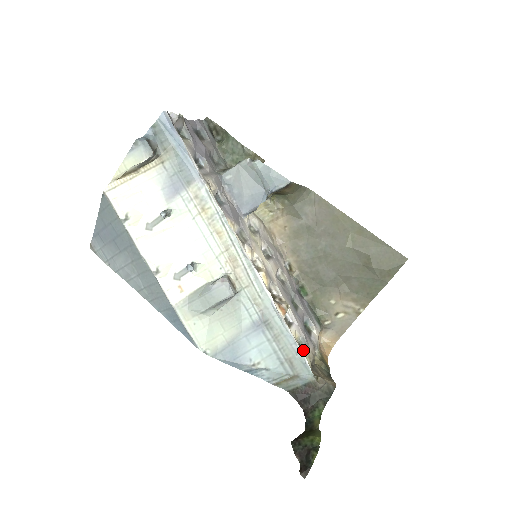
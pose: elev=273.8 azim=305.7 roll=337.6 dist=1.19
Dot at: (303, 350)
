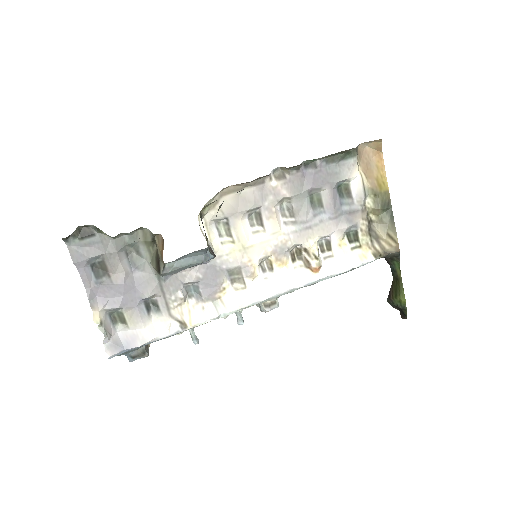
Dot at: (354, 236)
